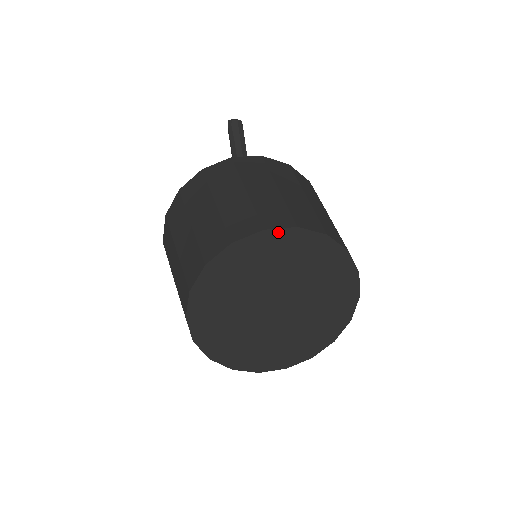
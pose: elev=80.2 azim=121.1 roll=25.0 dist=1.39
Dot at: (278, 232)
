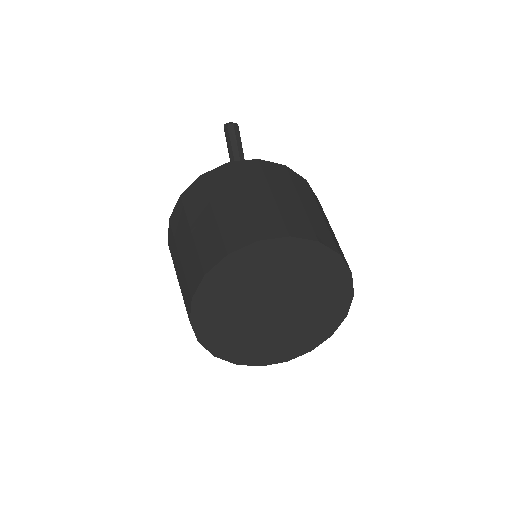
Dot at: (271, 242)
